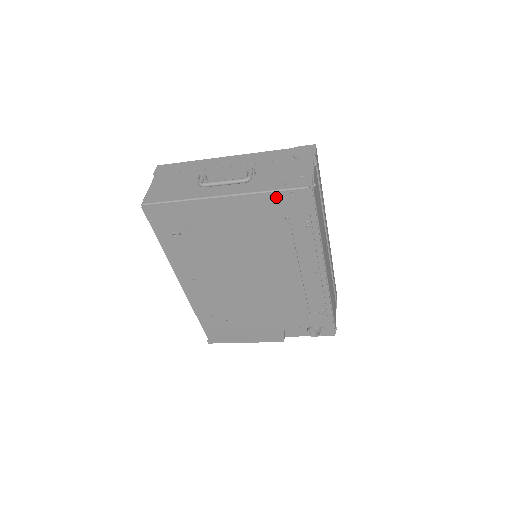
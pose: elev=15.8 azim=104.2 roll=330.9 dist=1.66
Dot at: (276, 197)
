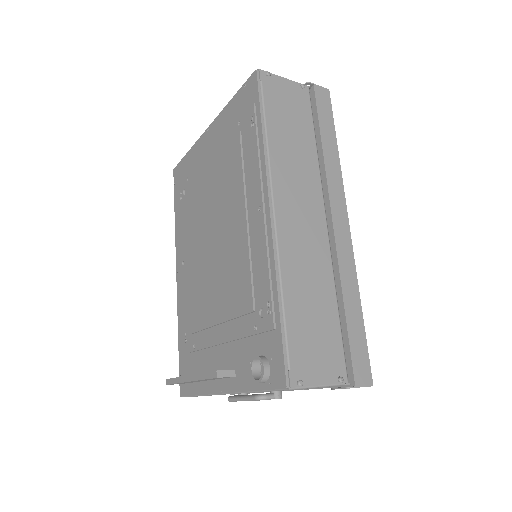
Dot at: (235, 100)
